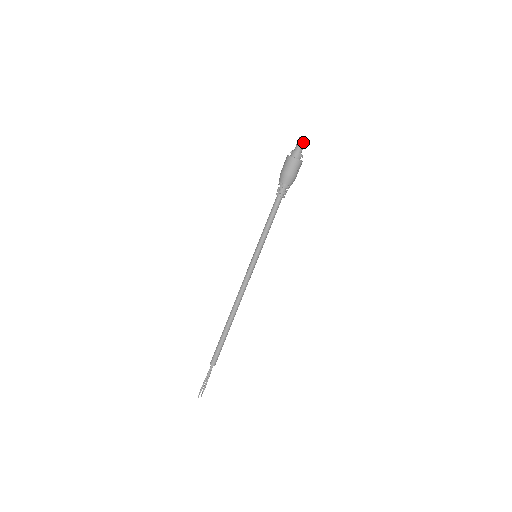
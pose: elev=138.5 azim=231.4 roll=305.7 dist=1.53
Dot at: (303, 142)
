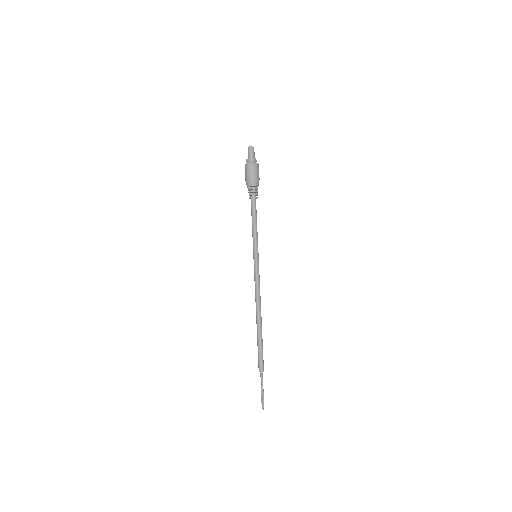
Dot at: occluded
